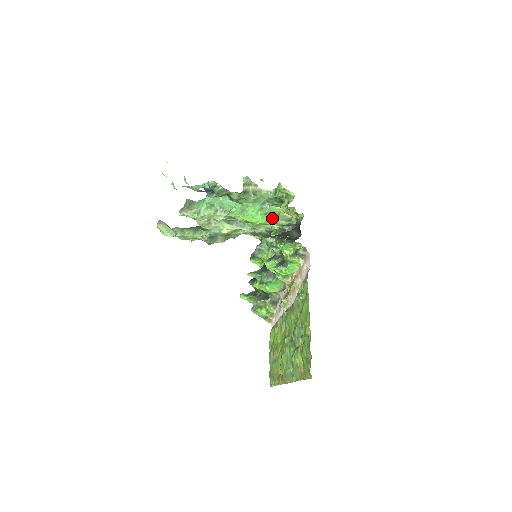
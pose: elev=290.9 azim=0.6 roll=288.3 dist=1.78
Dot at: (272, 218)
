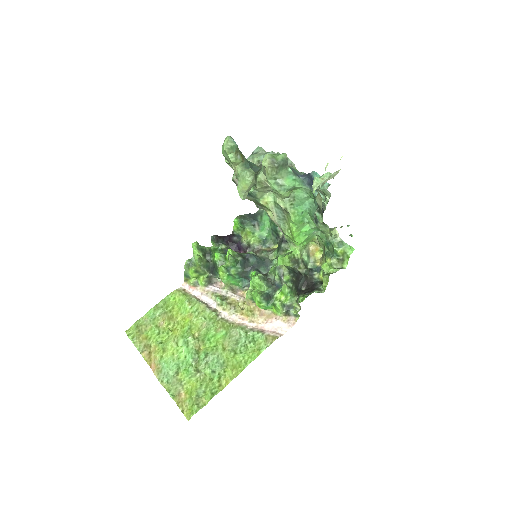
Dot at: (304, 244)
